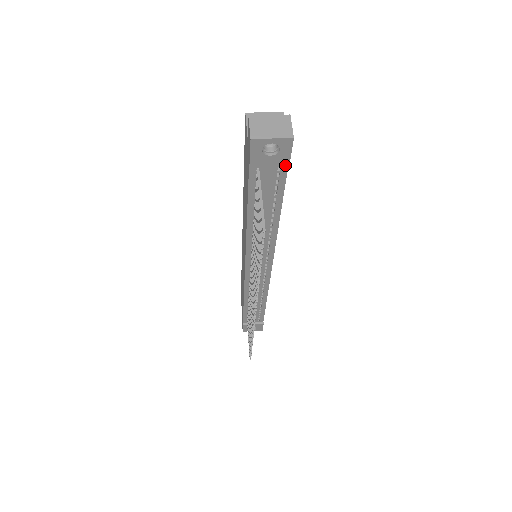
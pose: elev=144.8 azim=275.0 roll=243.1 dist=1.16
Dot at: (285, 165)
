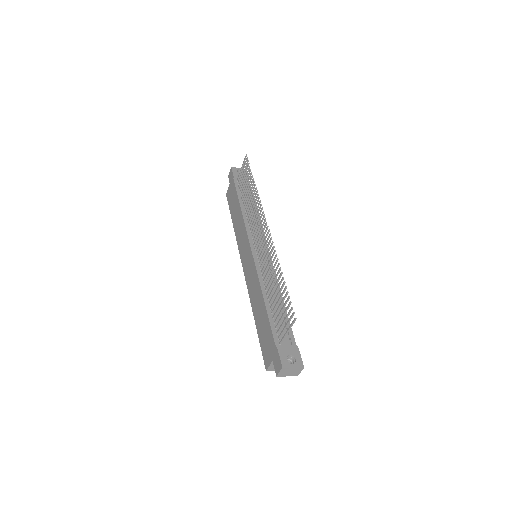
Dot at: occluded
